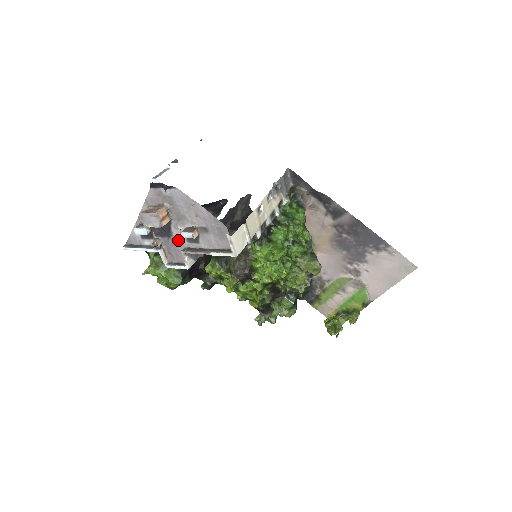
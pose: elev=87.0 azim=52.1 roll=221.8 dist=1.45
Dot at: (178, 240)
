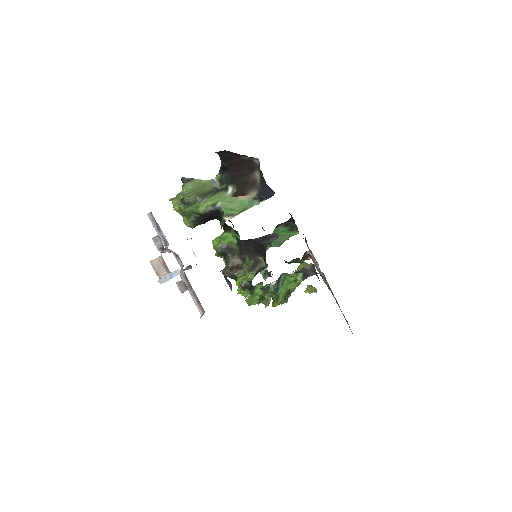
Dot at: occluded
